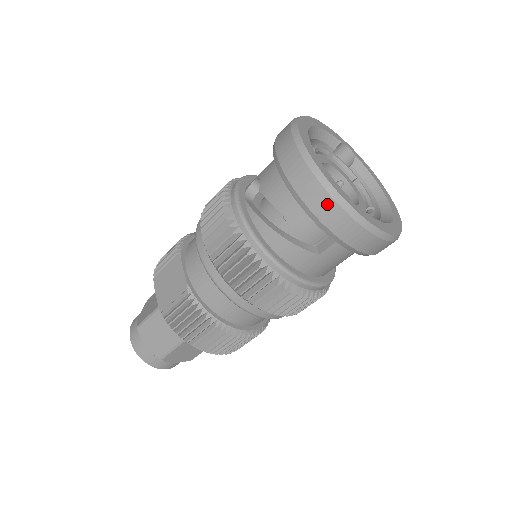
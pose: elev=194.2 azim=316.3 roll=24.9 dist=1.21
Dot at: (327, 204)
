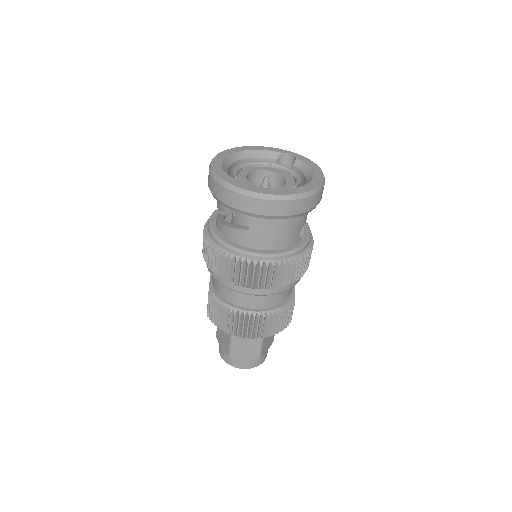
Dot at: (220, 190)
